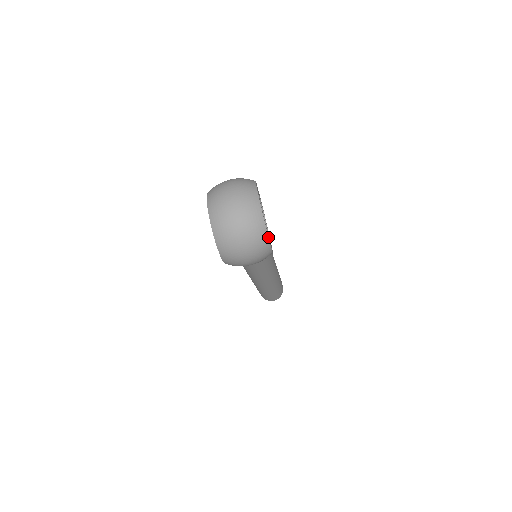
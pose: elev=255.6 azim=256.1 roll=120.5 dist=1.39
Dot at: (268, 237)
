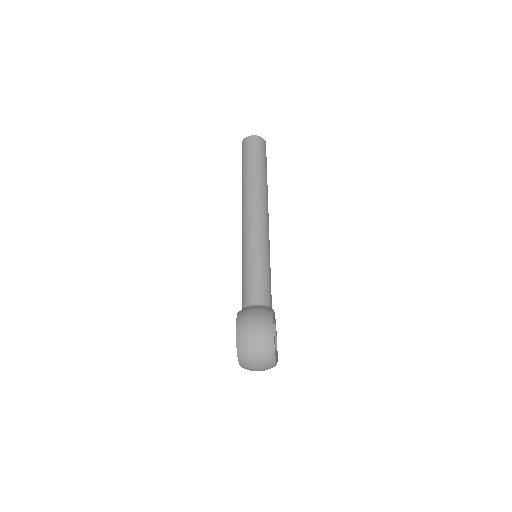
Dot at: (277, 359)
